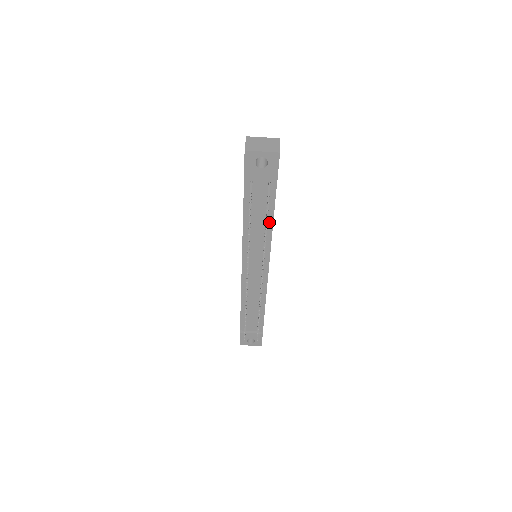
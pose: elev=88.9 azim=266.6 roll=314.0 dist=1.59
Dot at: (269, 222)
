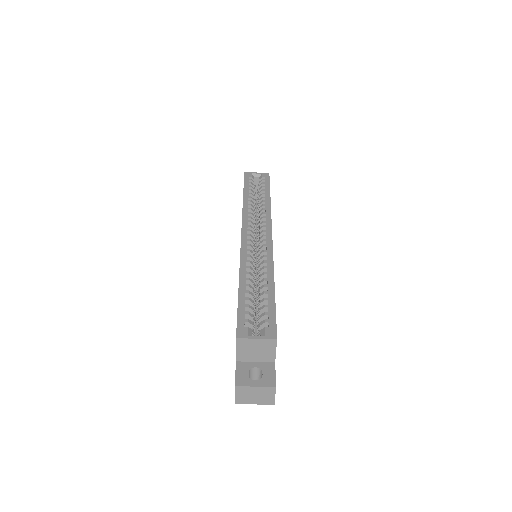
Dot at: occluded
